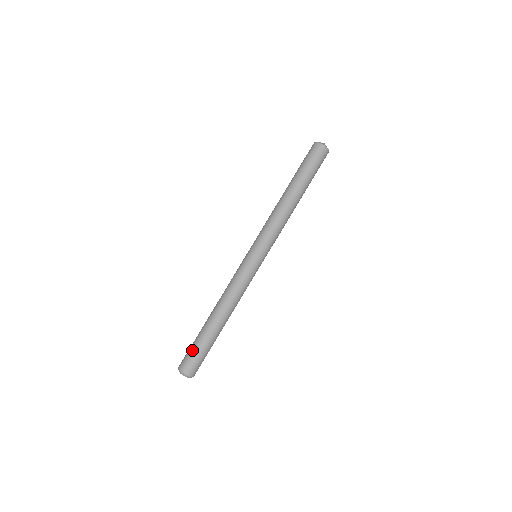
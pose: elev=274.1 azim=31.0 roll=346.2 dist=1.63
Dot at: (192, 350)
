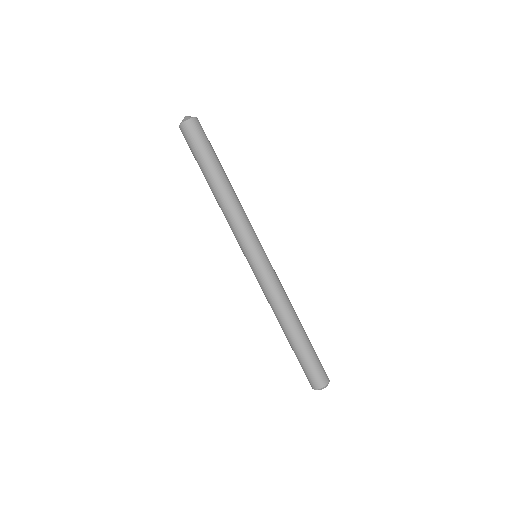
Dot at: (303, 368)
